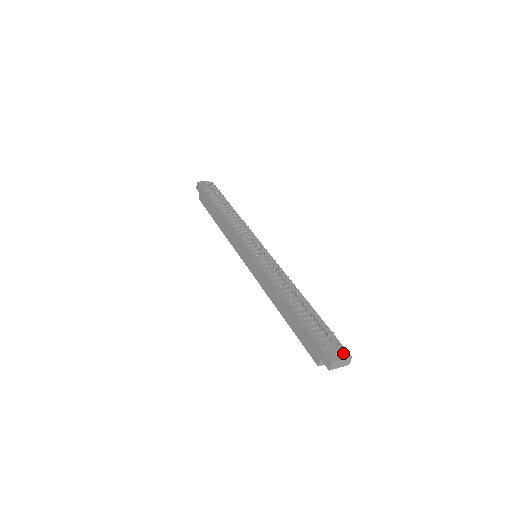
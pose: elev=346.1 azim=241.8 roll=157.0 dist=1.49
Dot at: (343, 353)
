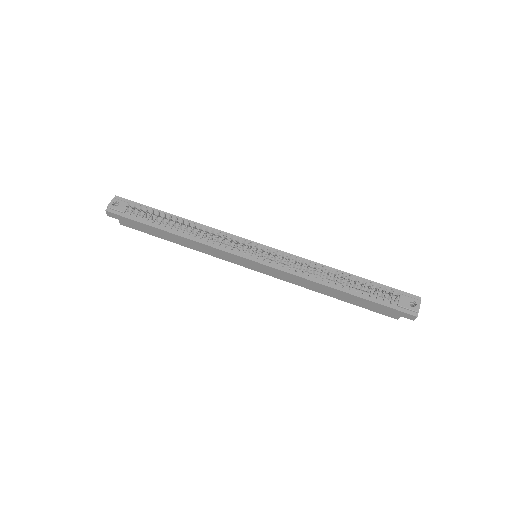
Dot at: (415, 301)
